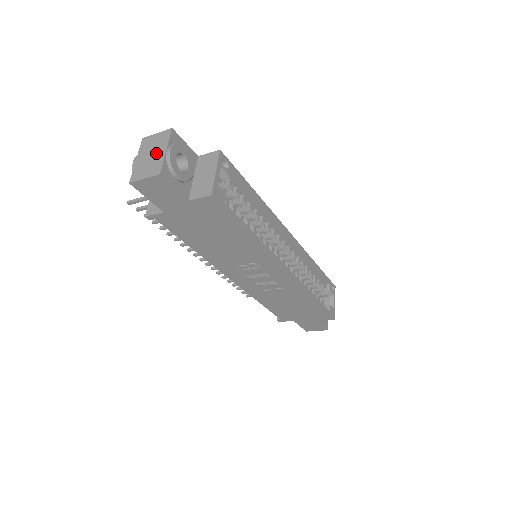
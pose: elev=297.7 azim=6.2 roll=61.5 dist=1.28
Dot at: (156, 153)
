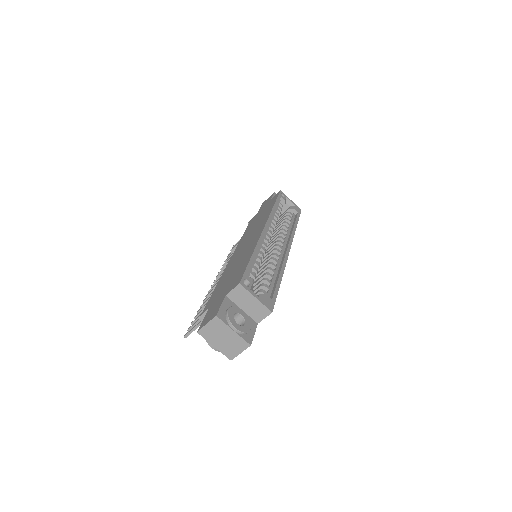
Dot at: (227, 336)
